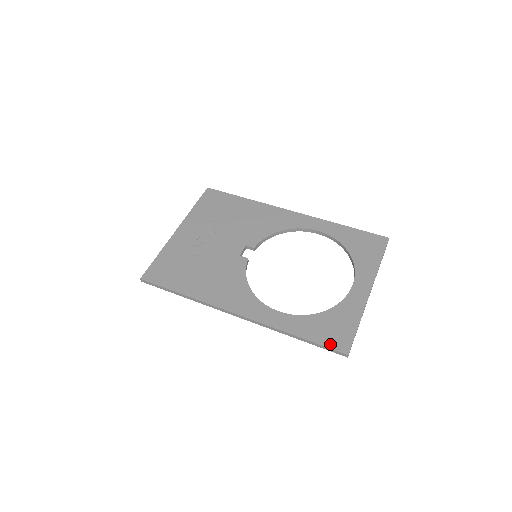
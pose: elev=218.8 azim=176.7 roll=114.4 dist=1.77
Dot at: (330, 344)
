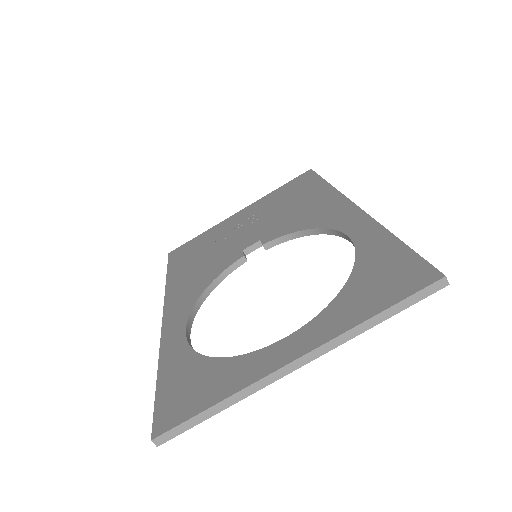
Dot at: (160, 407)
